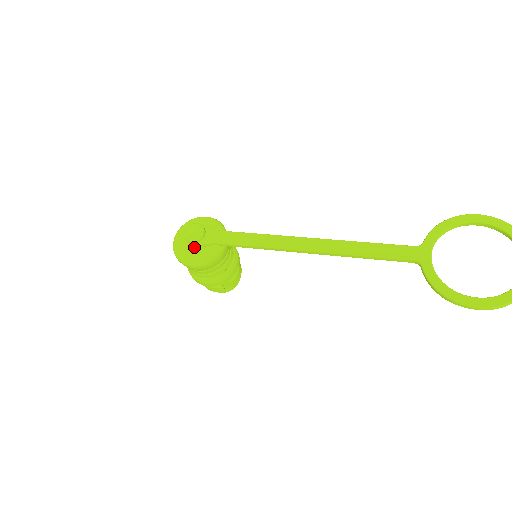
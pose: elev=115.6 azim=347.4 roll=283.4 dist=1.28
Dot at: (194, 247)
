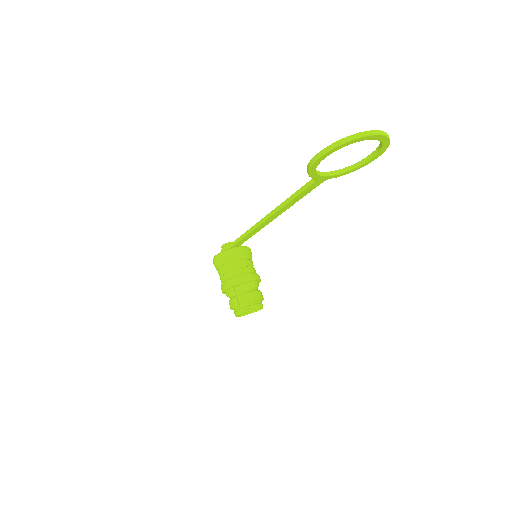
Dot at: (223, 250)
